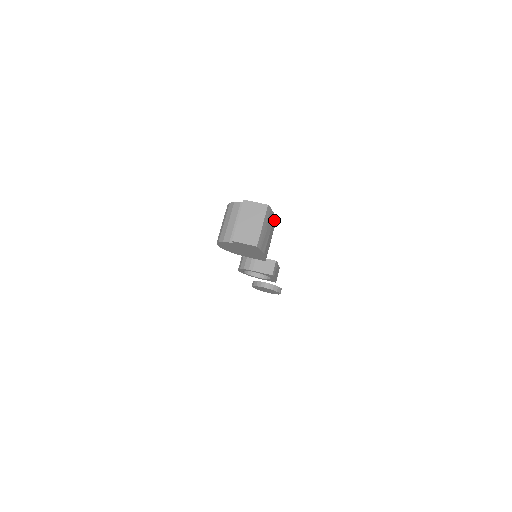
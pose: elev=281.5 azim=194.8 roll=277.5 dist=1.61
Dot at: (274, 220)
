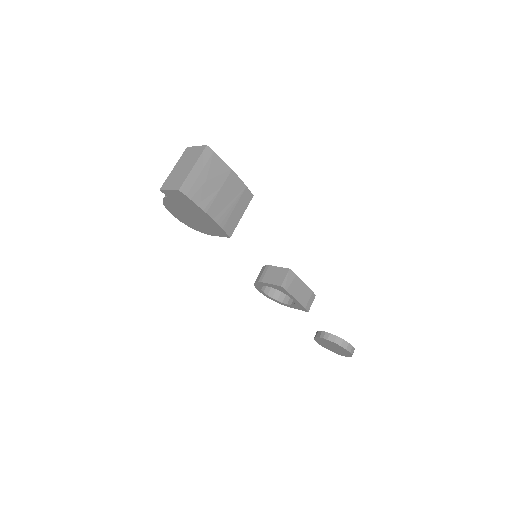
Dot at: (235, 179)
